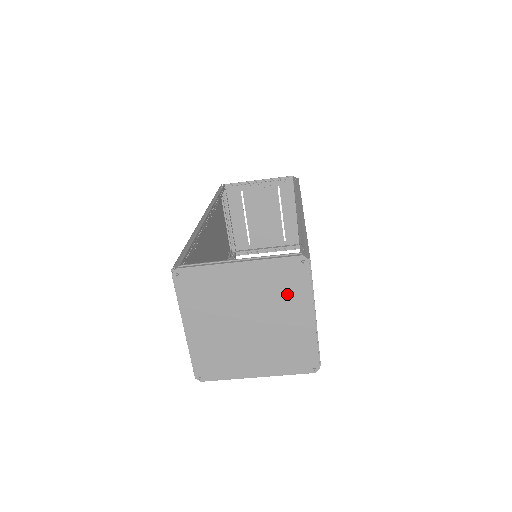
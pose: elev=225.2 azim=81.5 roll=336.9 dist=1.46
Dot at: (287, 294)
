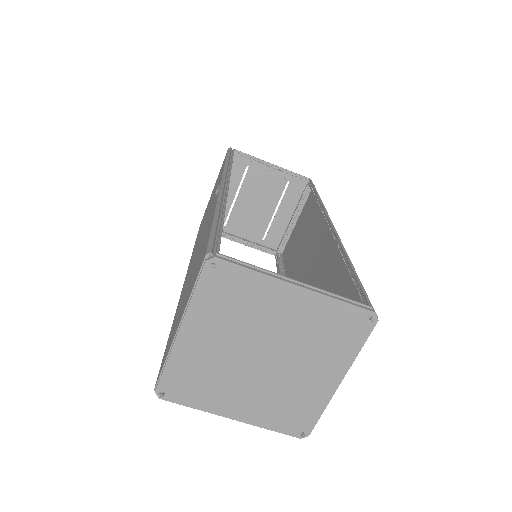
Dot at: (329, 346)
